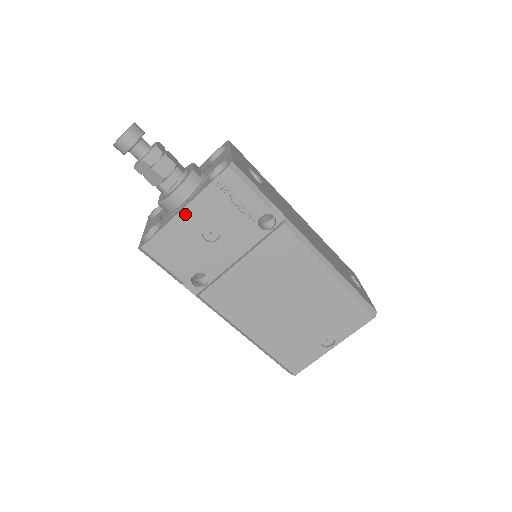
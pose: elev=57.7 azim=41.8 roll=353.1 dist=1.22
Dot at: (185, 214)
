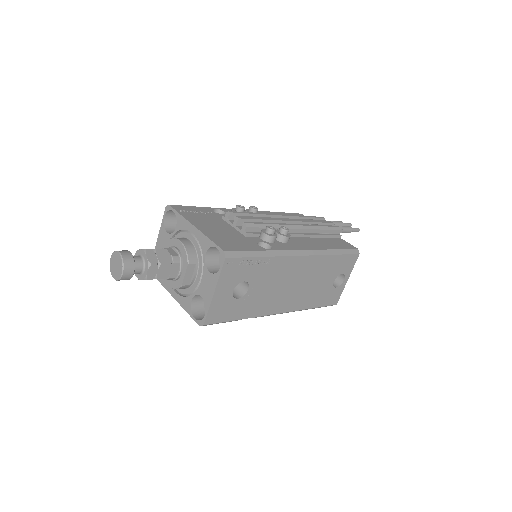
Dot at: occluded
